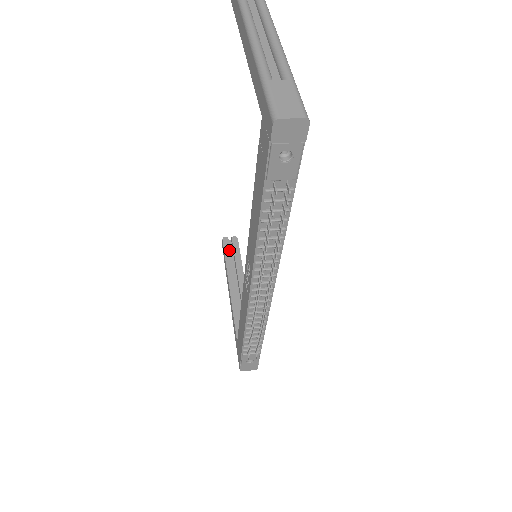
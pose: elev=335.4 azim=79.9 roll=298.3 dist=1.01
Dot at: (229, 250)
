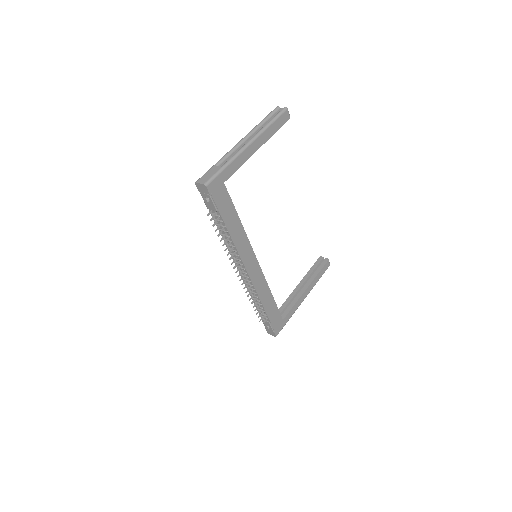
Dot at: (317, 265)
